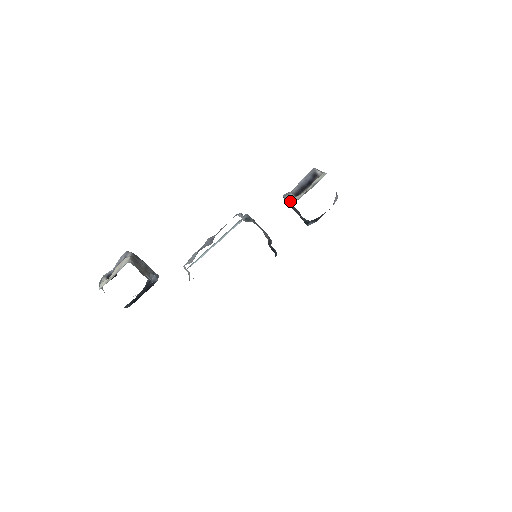
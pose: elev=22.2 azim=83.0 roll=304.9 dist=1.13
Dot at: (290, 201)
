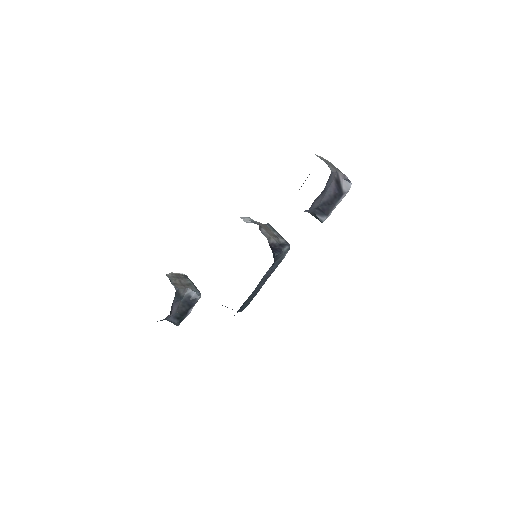
Dot at: occluded
